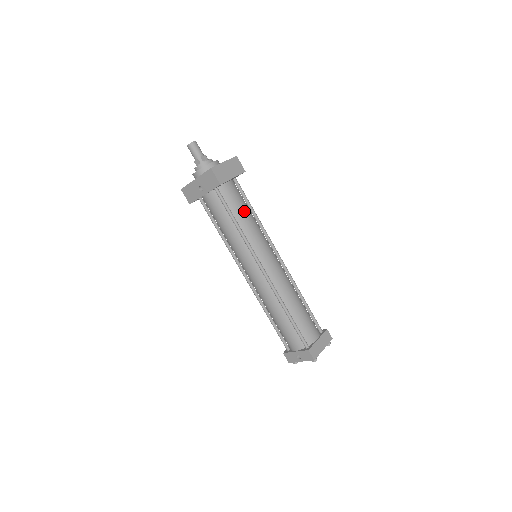
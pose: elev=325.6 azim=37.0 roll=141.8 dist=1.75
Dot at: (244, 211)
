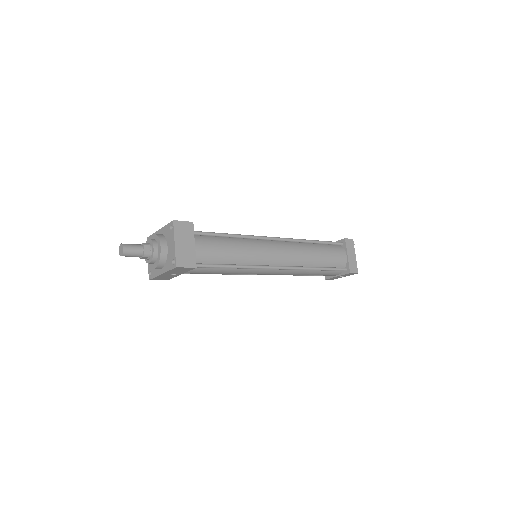
Dot at: (223, 249)
